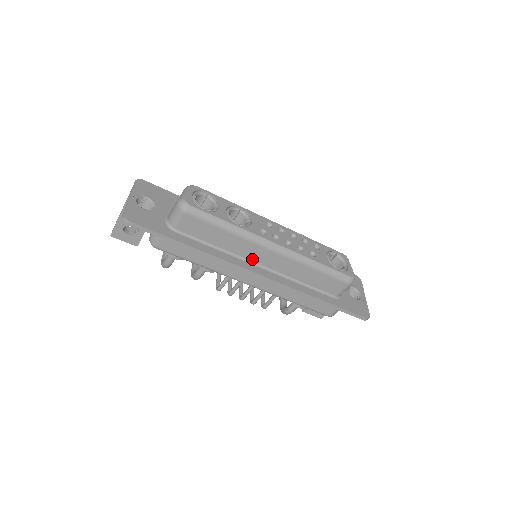
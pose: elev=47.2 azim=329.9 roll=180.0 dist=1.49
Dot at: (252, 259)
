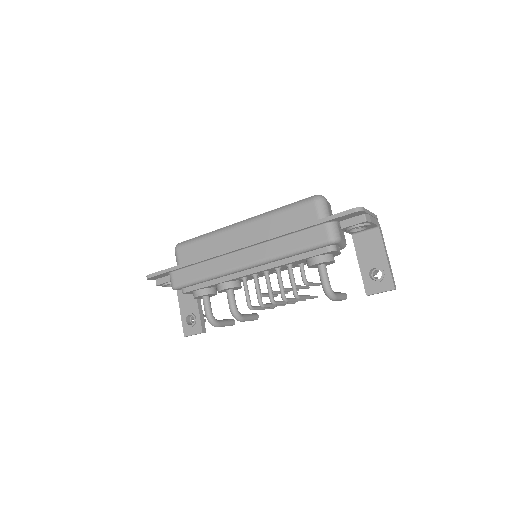
Dot at: (234, 246)
